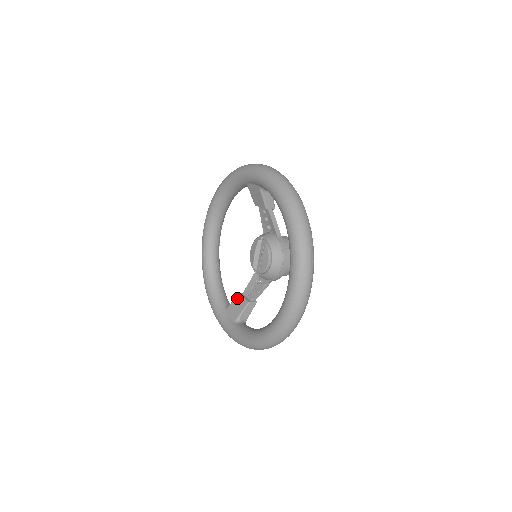
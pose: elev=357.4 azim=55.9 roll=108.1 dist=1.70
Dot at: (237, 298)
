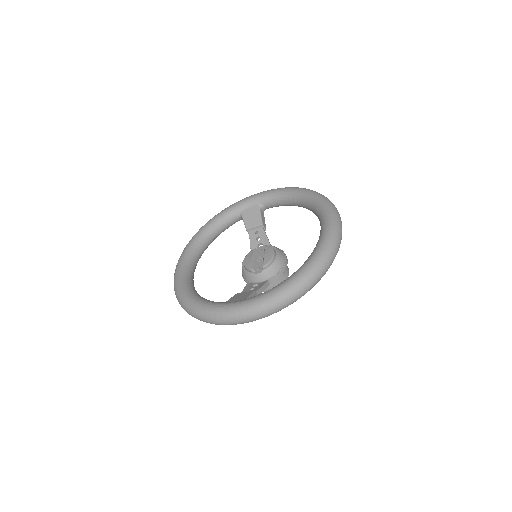
Dot at: (236, 295)
